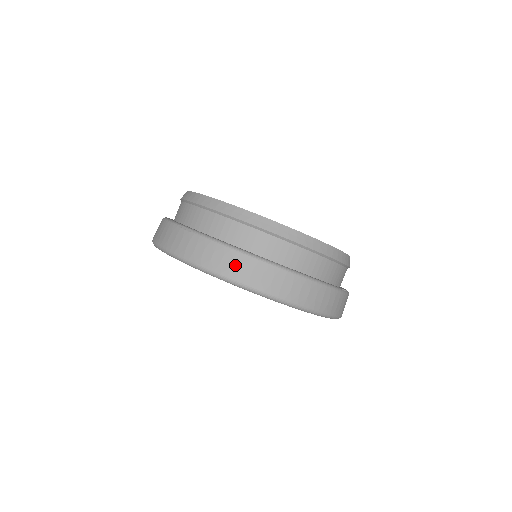
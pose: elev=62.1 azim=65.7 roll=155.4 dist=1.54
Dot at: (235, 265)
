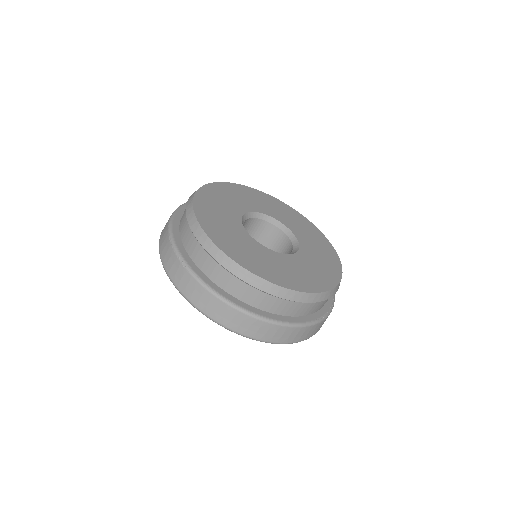
Dot at: (218, 311)
